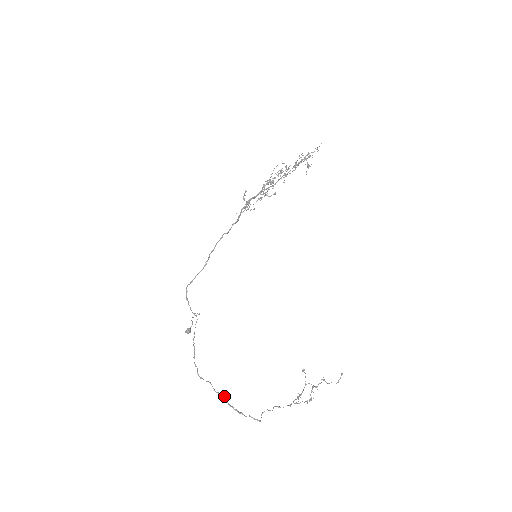
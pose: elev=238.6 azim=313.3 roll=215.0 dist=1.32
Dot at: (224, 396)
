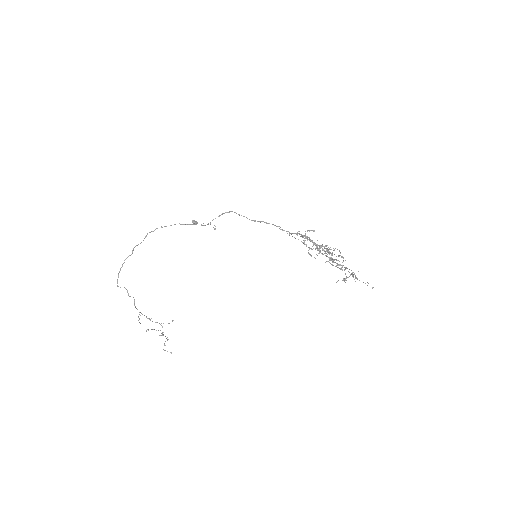
Dot at: (131, 254)
